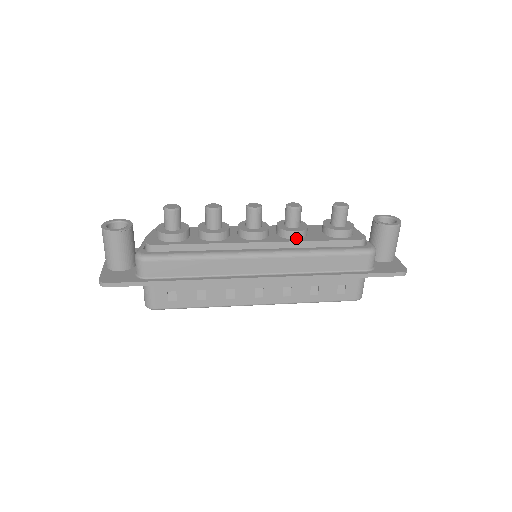
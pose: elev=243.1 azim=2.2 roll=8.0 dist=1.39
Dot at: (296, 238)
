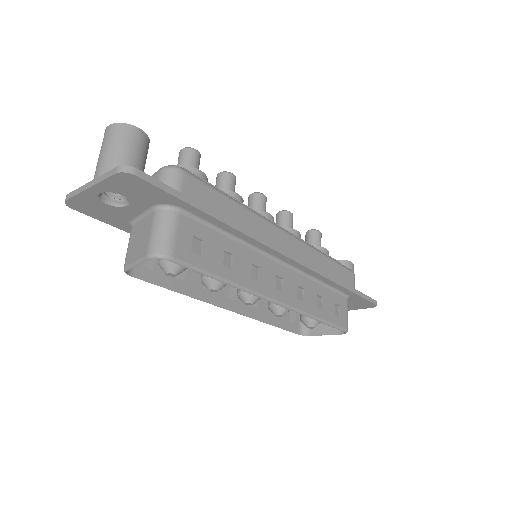
Dot at: occluded
